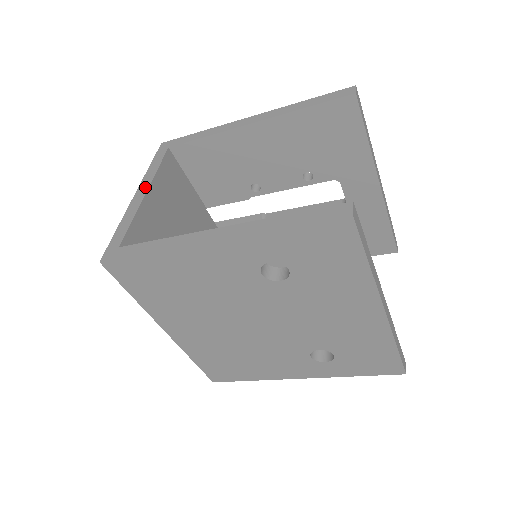
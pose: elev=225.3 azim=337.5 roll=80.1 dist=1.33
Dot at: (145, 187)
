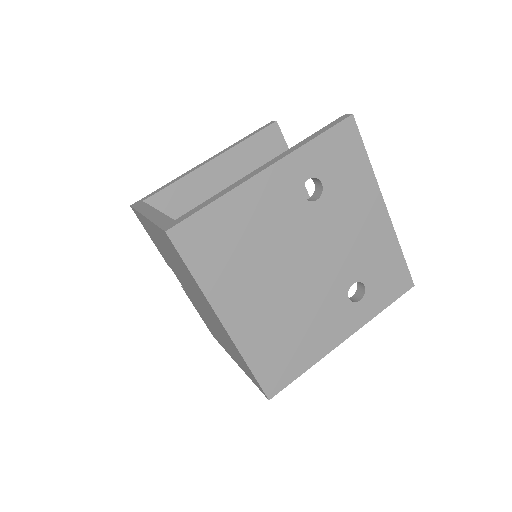
Dot at: (151, 210)
